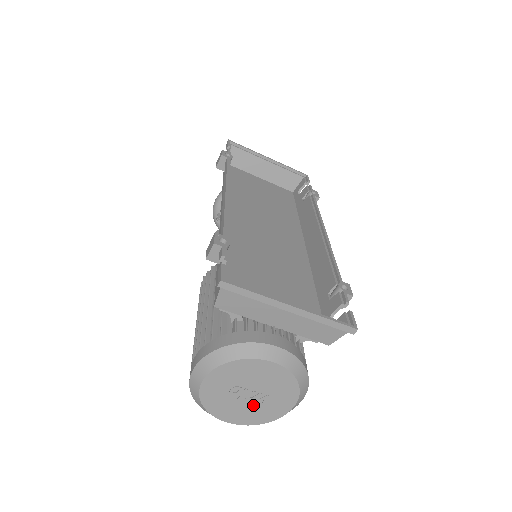
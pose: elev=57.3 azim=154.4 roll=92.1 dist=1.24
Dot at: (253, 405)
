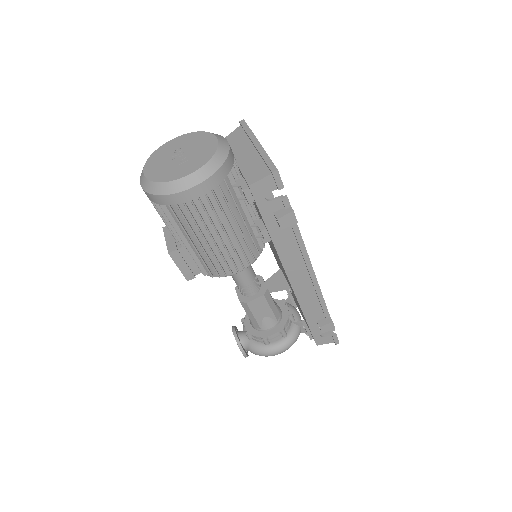
Dot at: (171, 165)
